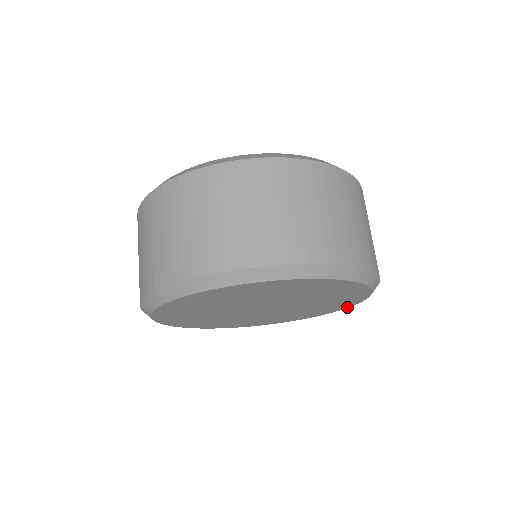
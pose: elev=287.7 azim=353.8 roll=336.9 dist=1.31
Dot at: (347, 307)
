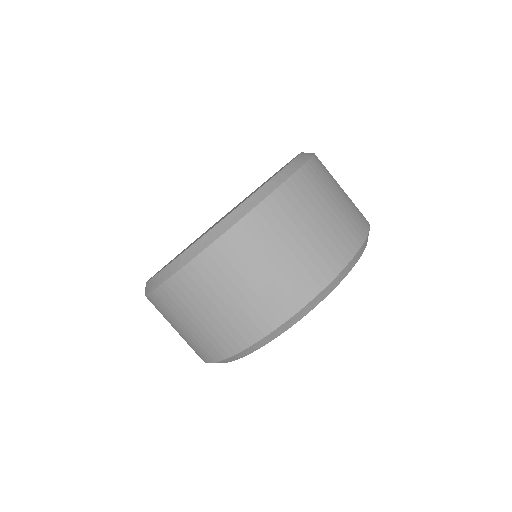
Dot at: occluded
